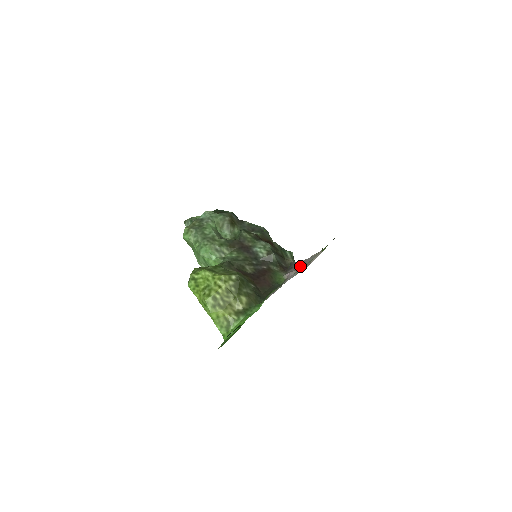
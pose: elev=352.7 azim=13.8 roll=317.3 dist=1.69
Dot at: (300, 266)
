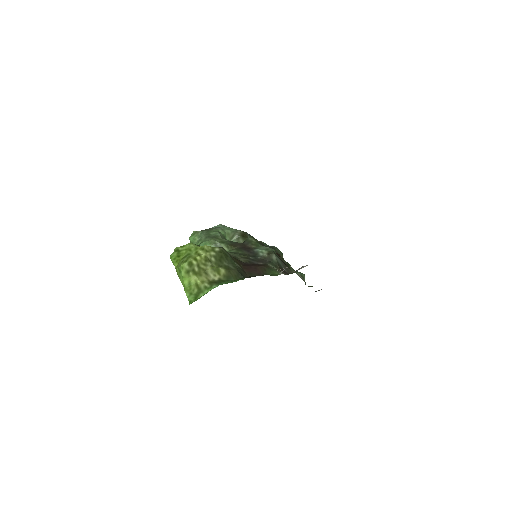
Dot at: occluded
